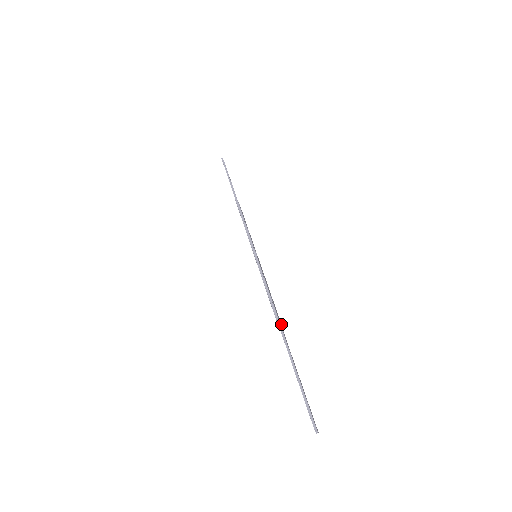
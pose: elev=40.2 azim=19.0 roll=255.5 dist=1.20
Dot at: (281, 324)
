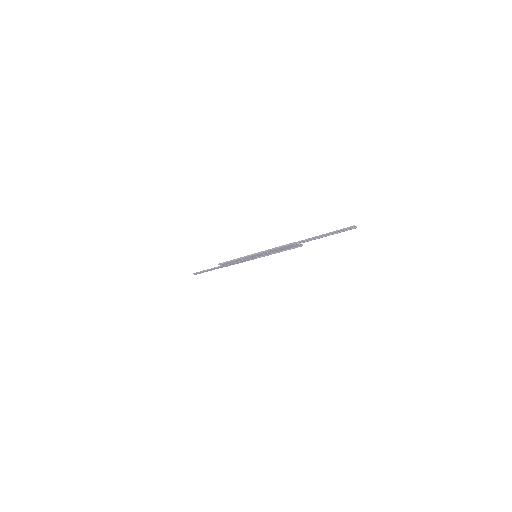
Dot at: (298, 246)
